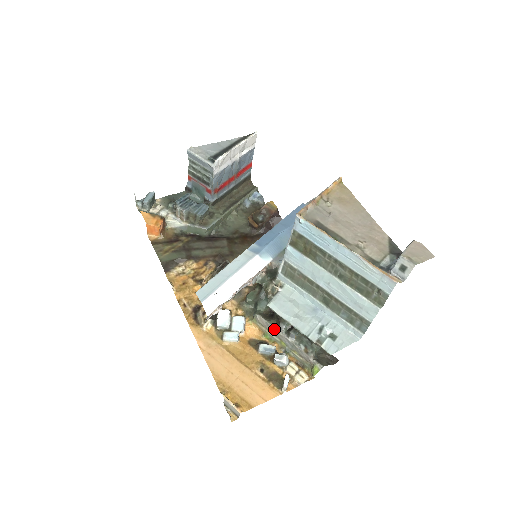
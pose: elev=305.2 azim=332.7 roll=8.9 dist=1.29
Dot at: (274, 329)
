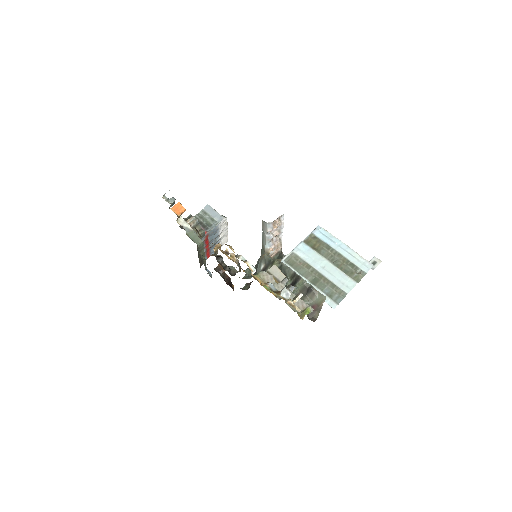
Dot at: occluded
